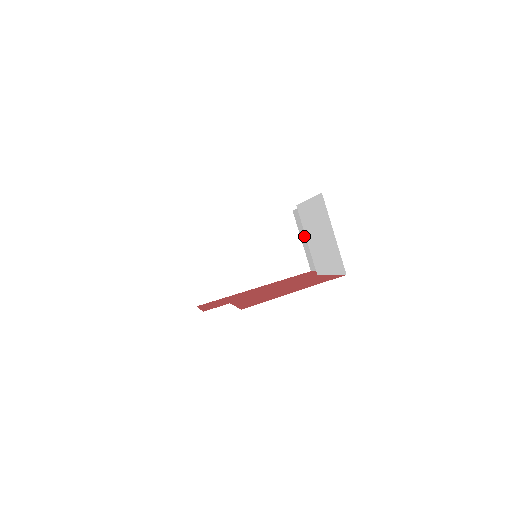
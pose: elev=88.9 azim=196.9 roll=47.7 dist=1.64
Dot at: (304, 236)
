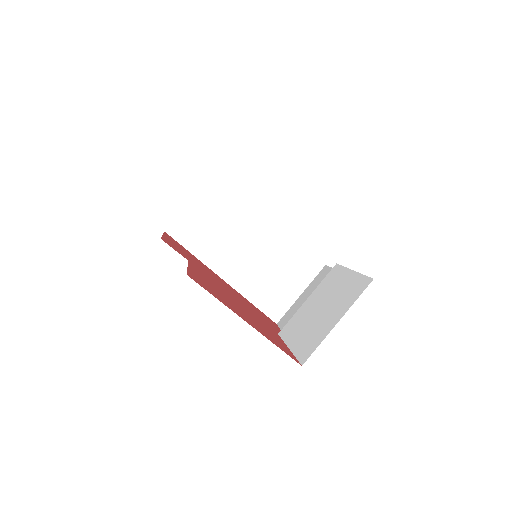
Dot at: (308, 293)
